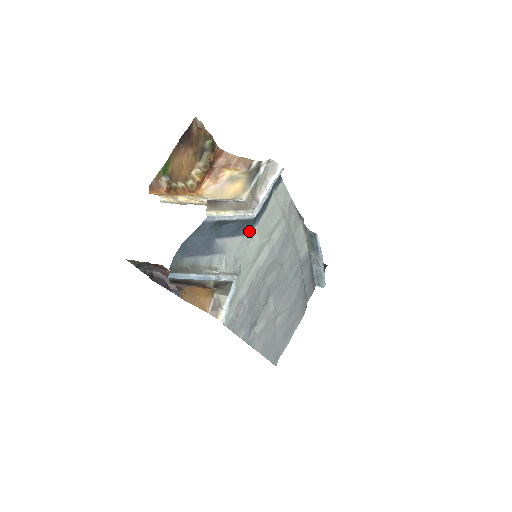
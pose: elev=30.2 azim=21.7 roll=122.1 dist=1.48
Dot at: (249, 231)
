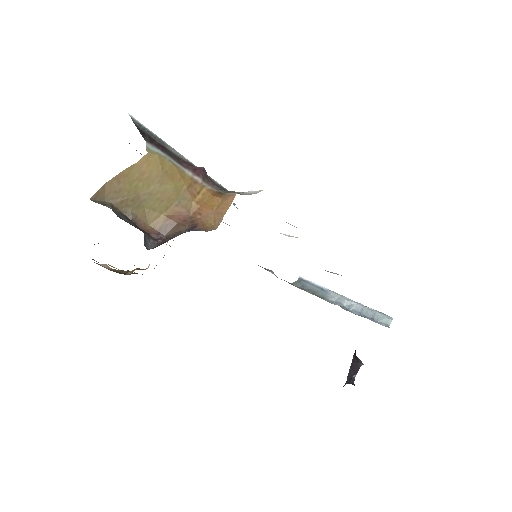
Dot at: occluded
